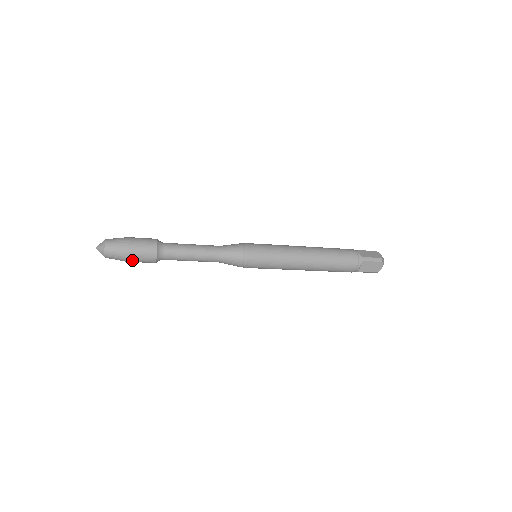
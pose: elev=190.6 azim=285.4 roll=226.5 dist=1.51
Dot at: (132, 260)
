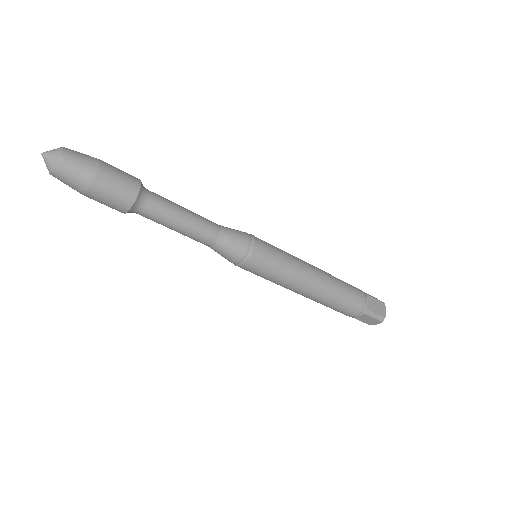
Dot at: (102, 180)
